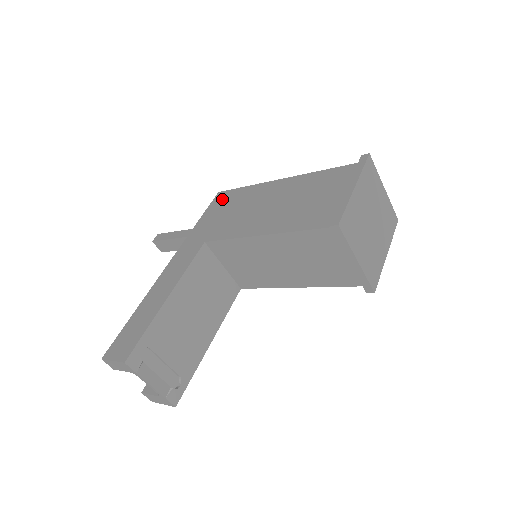
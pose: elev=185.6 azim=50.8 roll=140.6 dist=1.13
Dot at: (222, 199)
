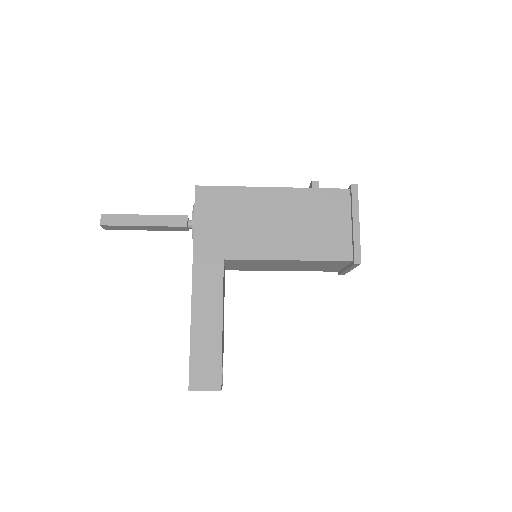
Dot at: (209, 199)
